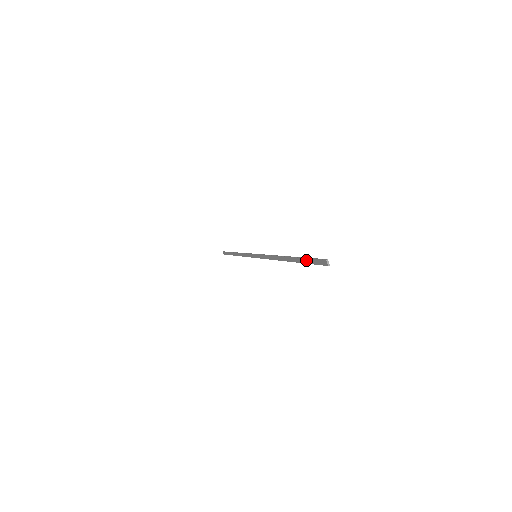
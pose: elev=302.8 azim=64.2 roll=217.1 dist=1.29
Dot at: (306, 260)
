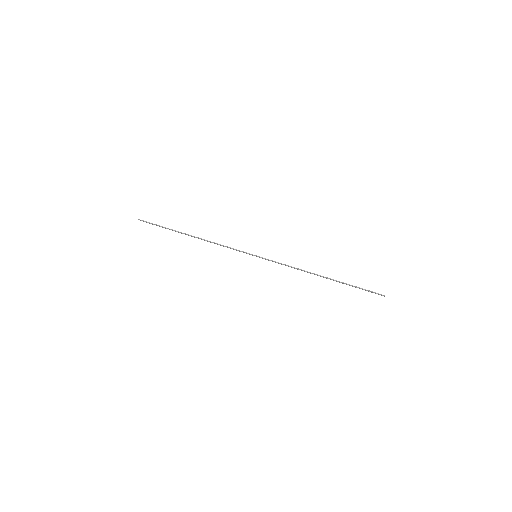
Dot at: occluded
